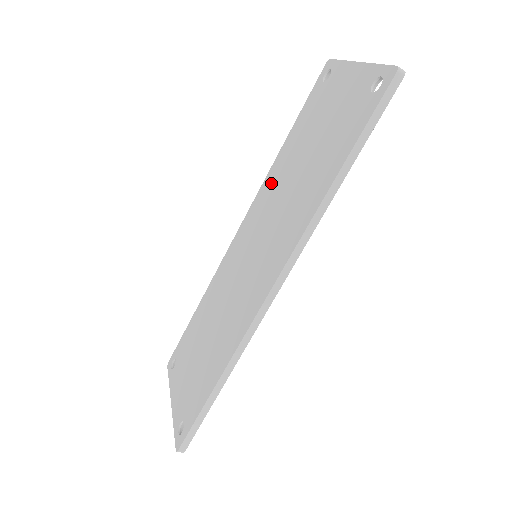
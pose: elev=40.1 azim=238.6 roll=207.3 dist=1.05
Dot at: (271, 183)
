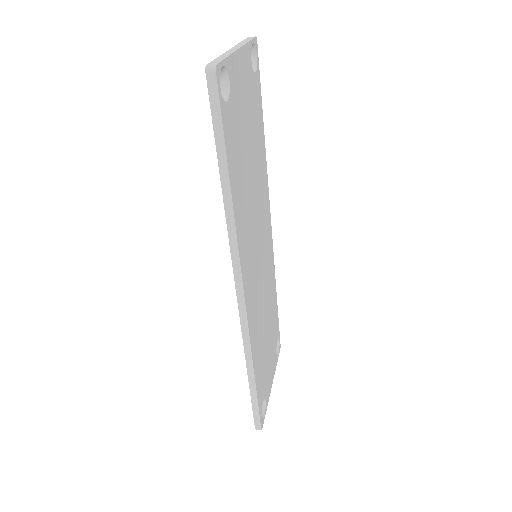
Dot at: occluded
